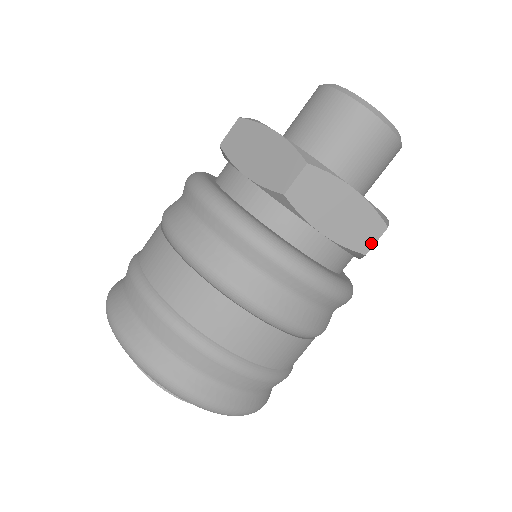
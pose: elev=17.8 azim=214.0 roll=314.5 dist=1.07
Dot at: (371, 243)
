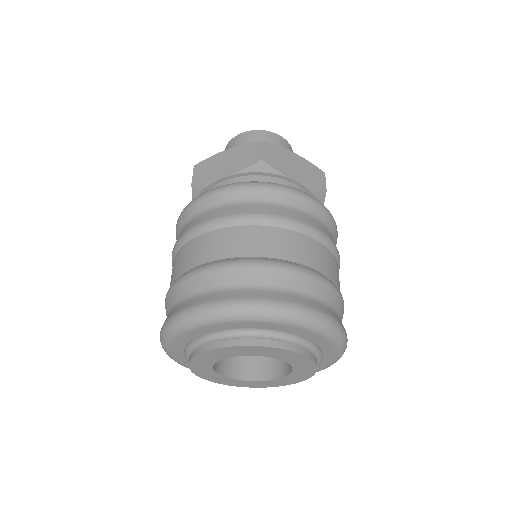
Dot at: (259, 154)
